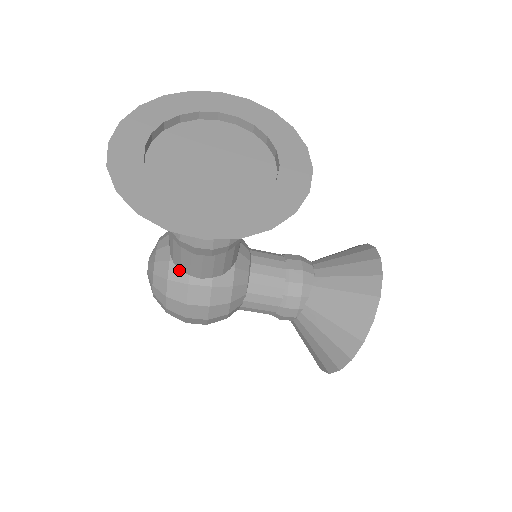
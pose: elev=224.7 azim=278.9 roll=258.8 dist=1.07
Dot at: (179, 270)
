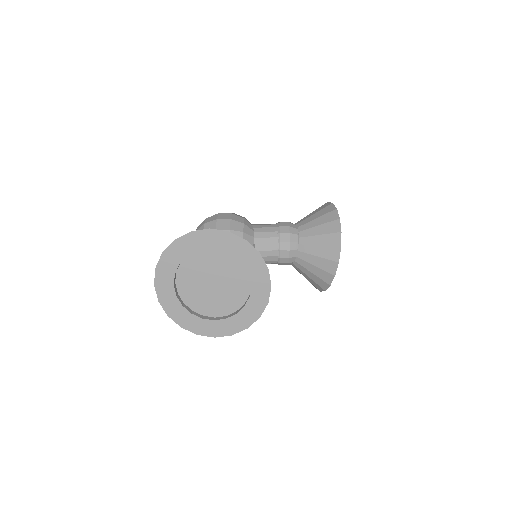
Dot at: occluded
